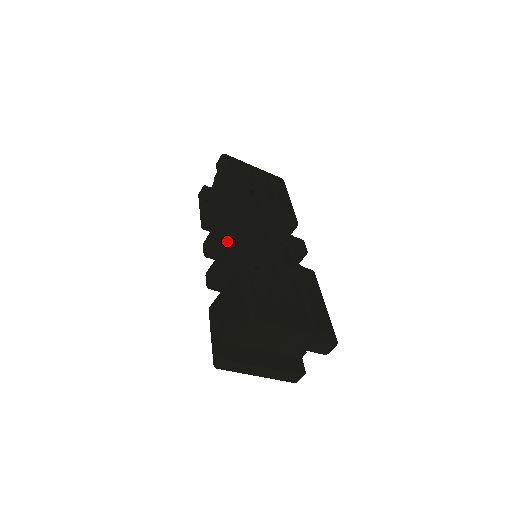
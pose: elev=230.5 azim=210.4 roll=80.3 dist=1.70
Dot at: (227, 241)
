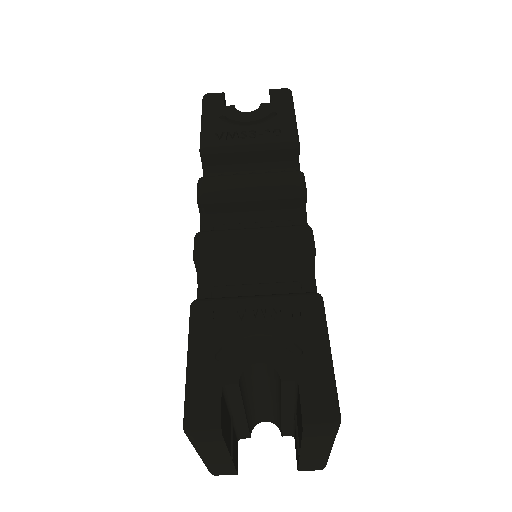
Dot at: (249, 210)
